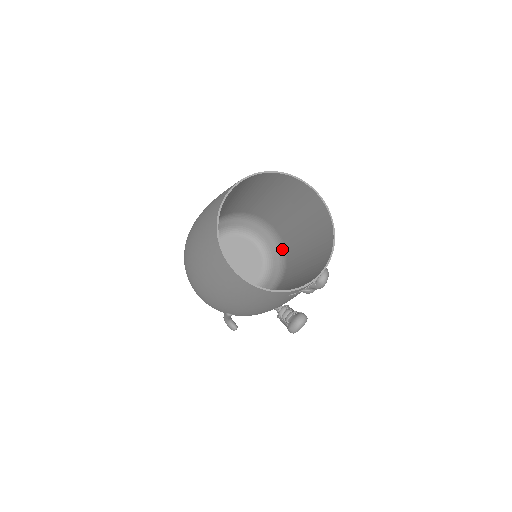
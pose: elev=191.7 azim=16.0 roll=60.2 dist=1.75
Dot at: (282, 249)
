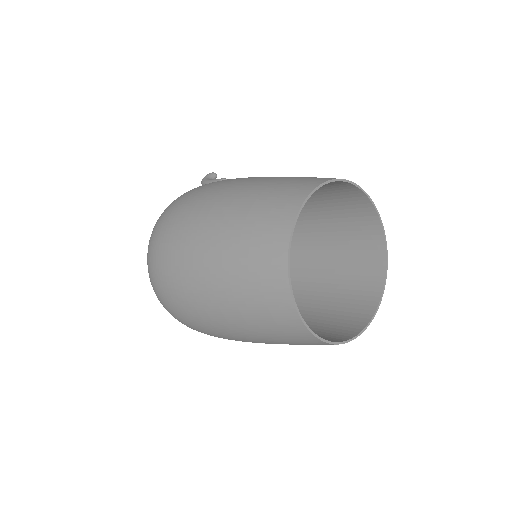
Dot at: occluded
